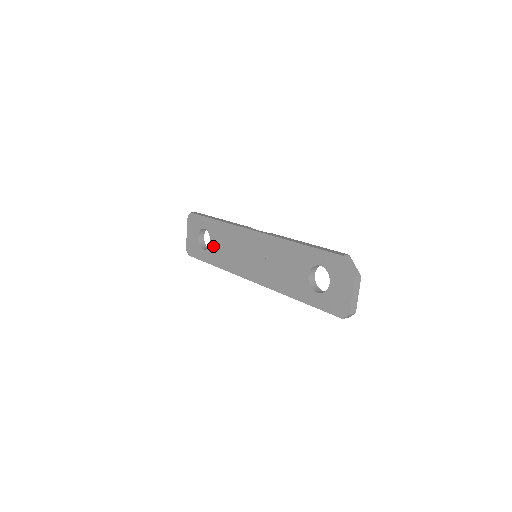
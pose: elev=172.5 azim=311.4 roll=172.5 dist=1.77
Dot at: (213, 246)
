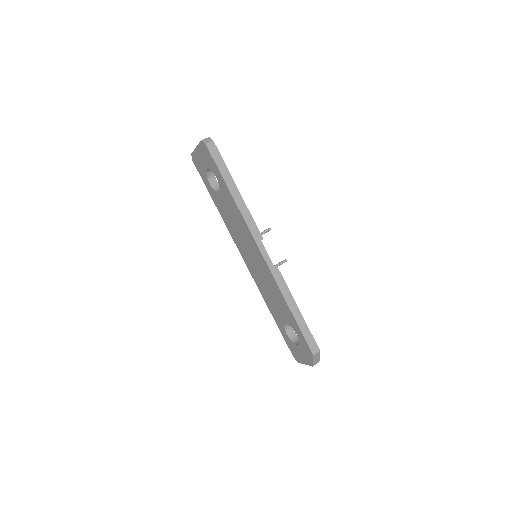
Dot at: (220, 199)
